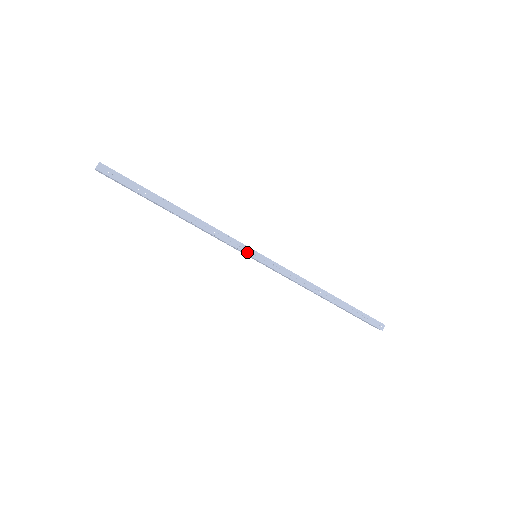
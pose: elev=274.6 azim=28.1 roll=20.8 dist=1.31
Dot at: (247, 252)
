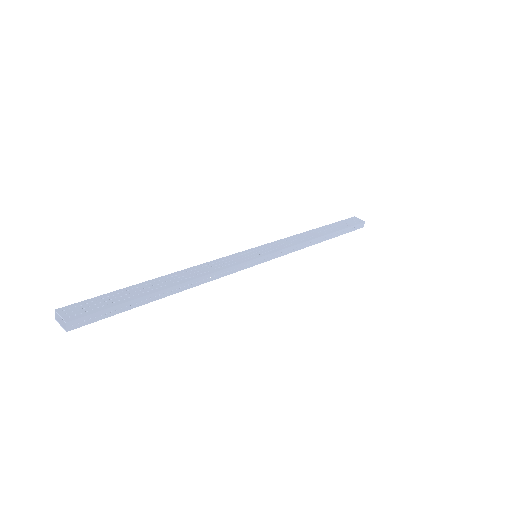
Dot at: (251, 265)
